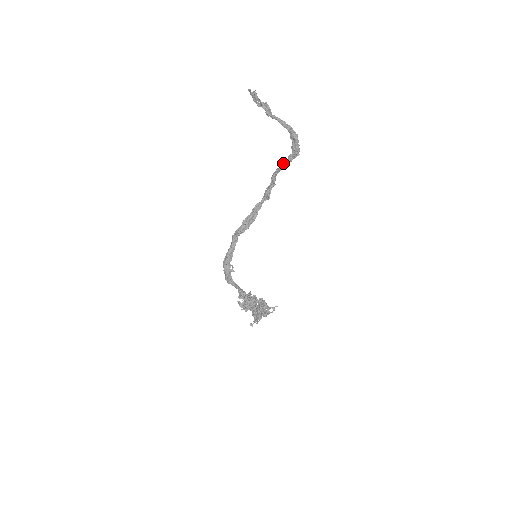
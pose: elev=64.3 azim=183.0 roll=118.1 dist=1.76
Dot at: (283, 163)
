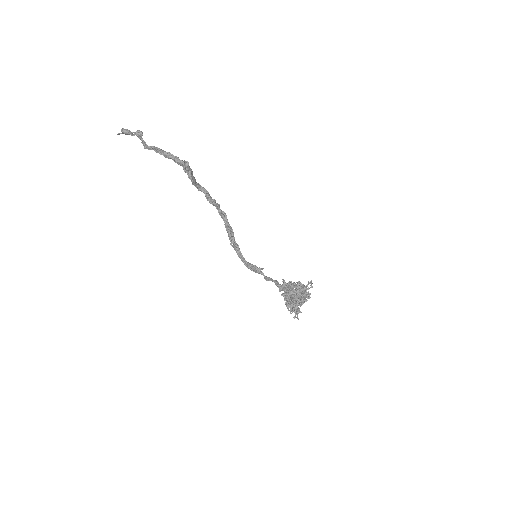
Dot at: (189, 178)
